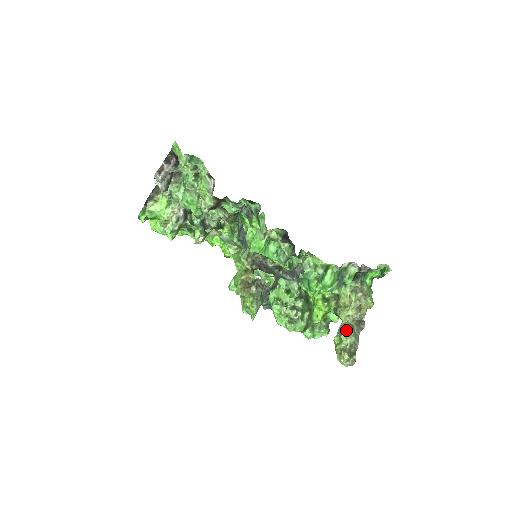
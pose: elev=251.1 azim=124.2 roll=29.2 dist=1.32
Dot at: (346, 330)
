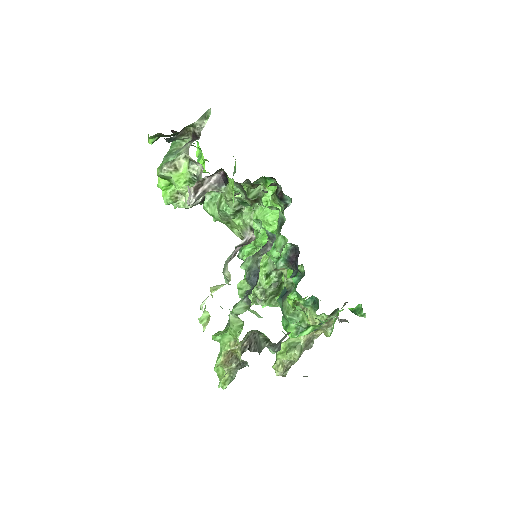
Dot at: (294, 354)
